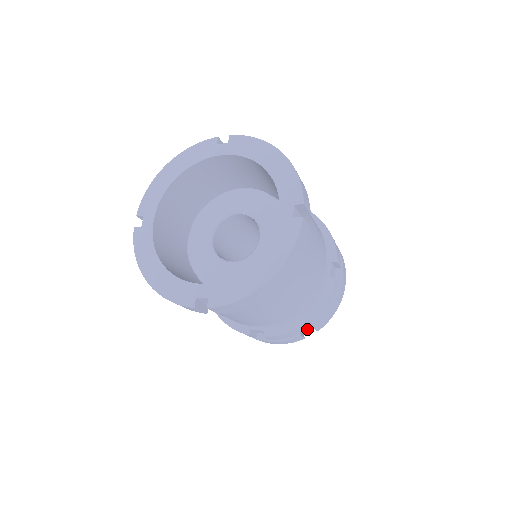
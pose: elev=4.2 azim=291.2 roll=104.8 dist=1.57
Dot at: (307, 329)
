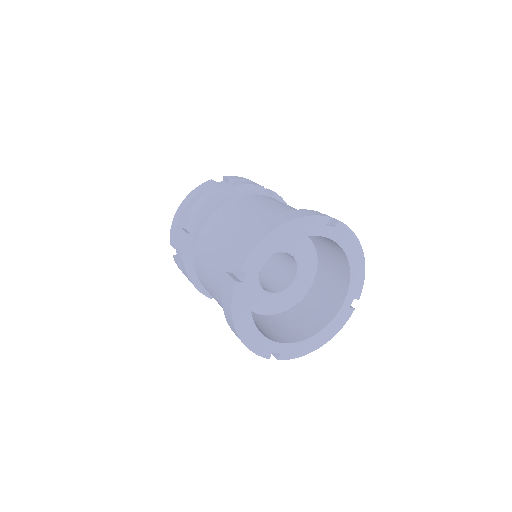
Dot at: occluded
